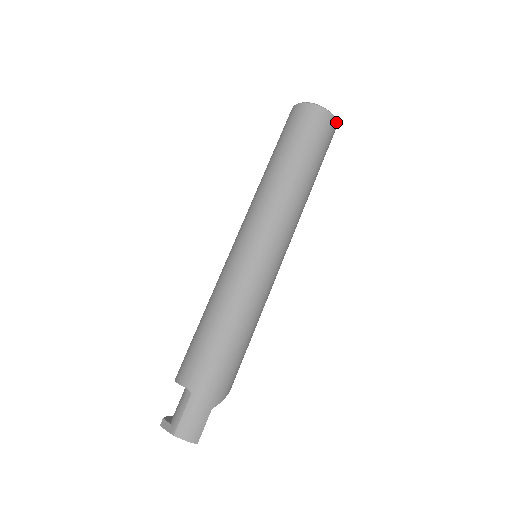
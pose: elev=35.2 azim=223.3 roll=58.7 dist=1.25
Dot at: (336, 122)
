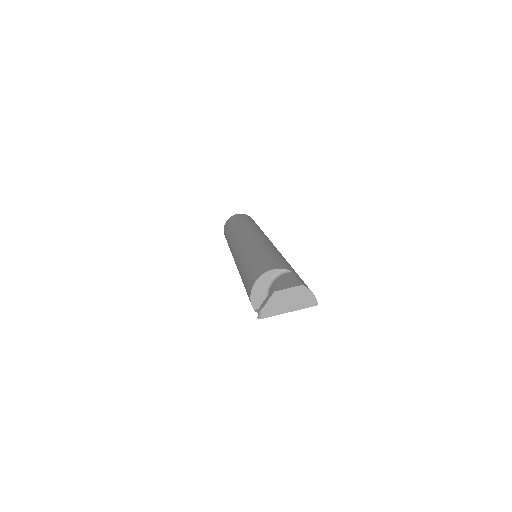
Dot at: occluded
